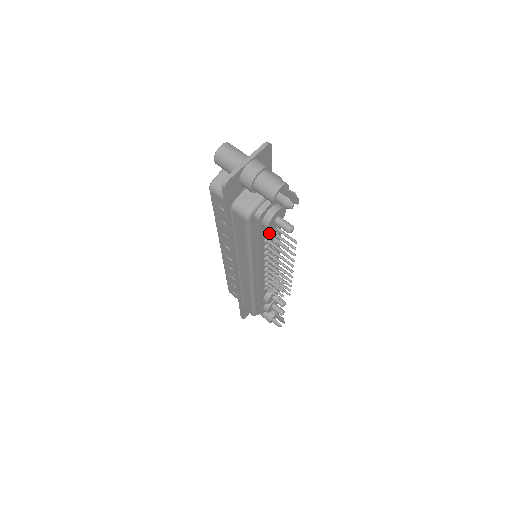
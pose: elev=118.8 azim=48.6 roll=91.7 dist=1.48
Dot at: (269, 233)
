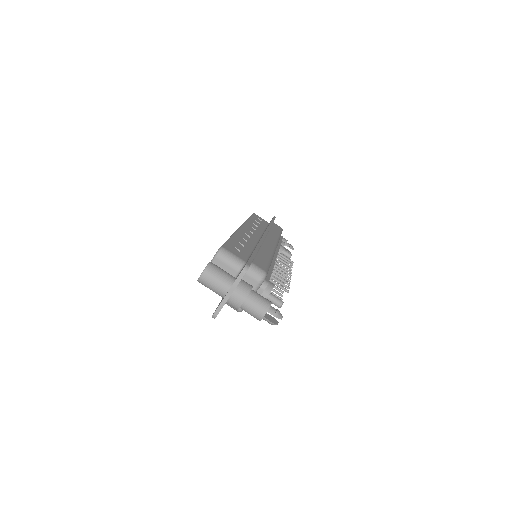
Dot at: occluded
